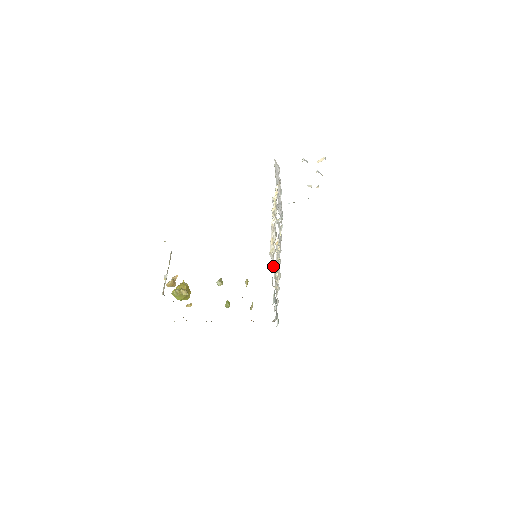
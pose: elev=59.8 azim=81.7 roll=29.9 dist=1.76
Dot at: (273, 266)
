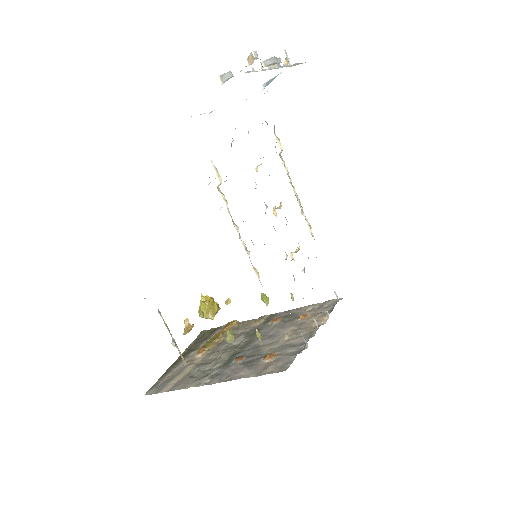
Dot at: occluded
